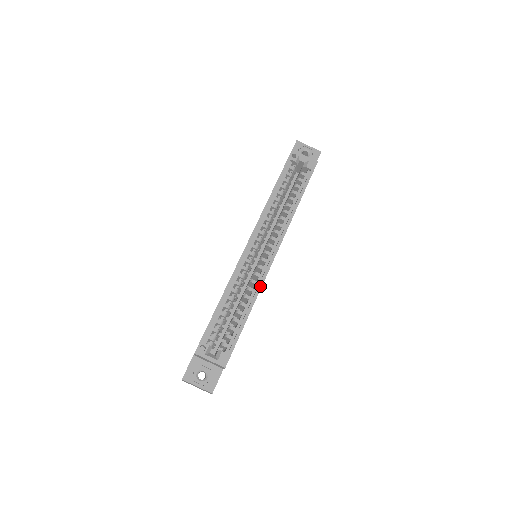
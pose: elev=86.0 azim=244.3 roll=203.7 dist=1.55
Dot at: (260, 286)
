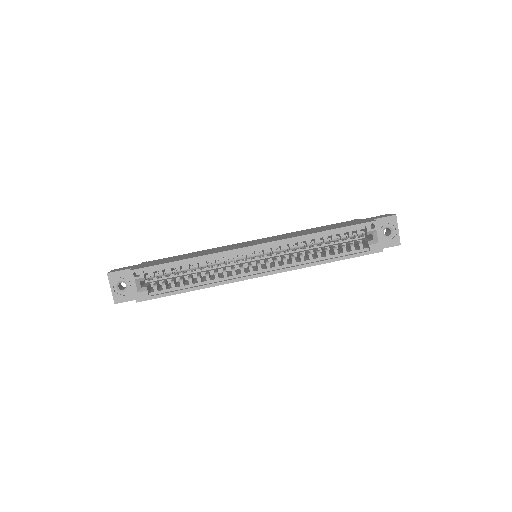
Dot at: (224, 283)
